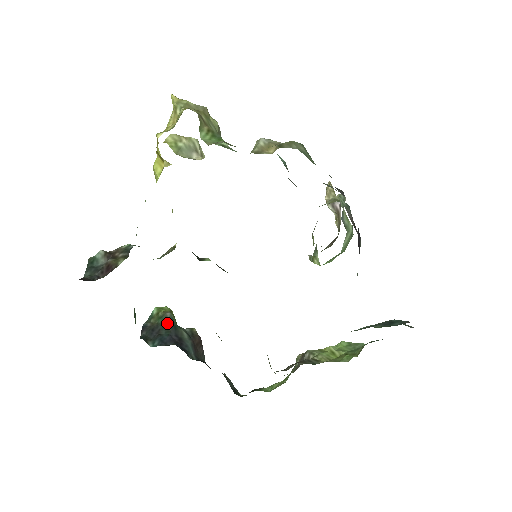
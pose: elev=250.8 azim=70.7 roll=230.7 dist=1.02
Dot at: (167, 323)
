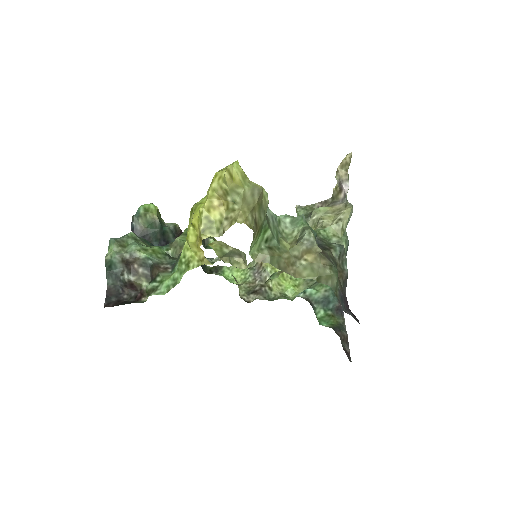
Dot at: (156, 231)
